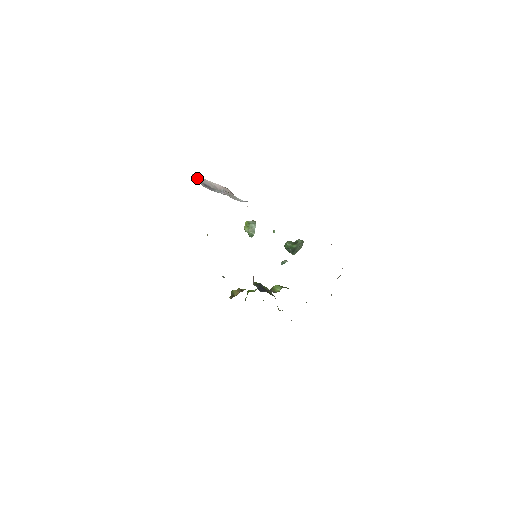
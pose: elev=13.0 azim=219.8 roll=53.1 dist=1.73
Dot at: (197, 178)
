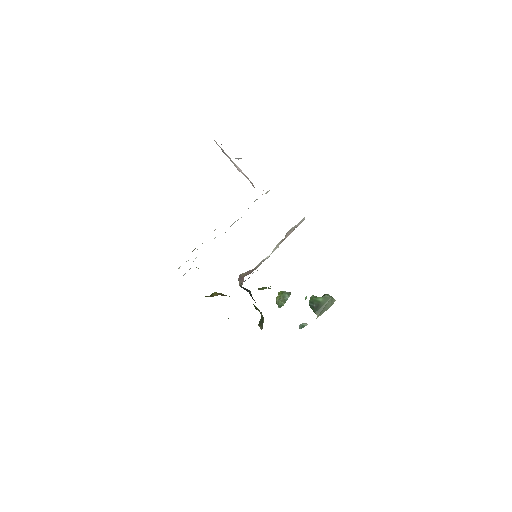
Dot at: occluded
